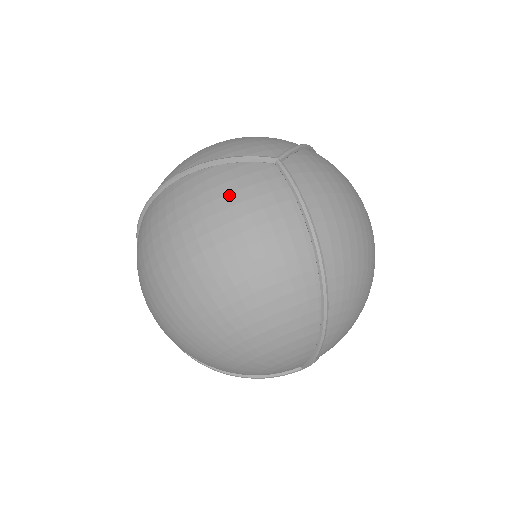
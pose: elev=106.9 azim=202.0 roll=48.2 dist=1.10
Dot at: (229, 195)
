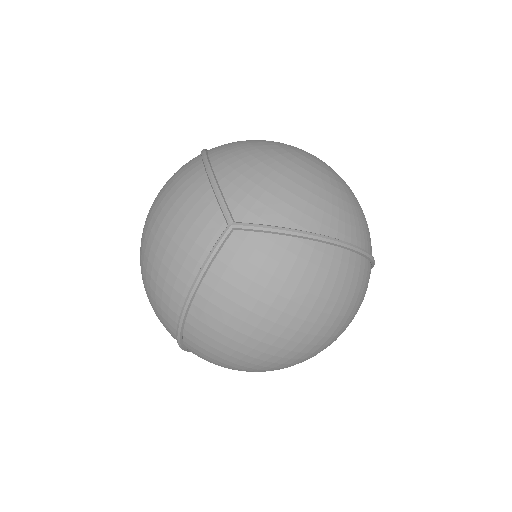
Dot at: (179, 212)
